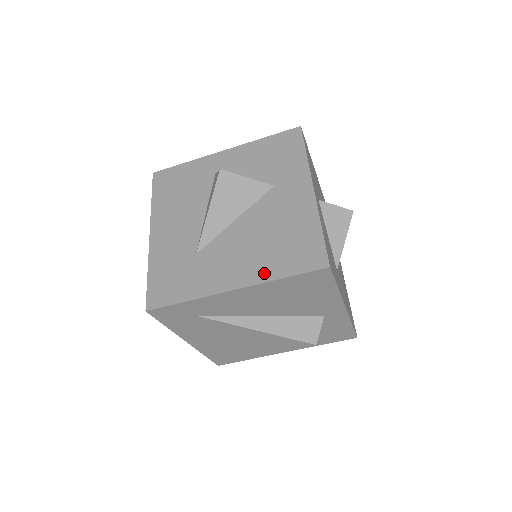
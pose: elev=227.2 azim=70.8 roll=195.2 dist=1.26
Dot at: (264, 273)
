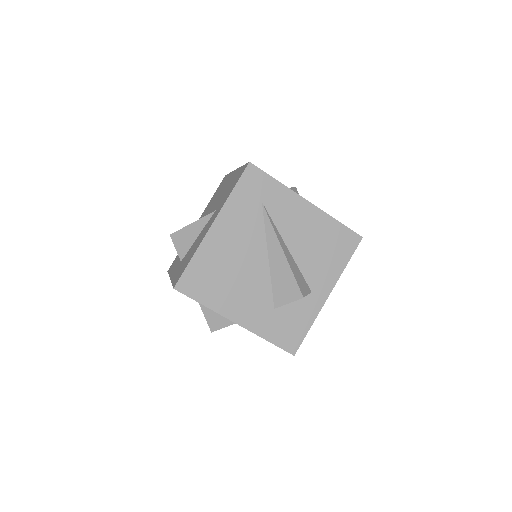
Dot at: occluded
